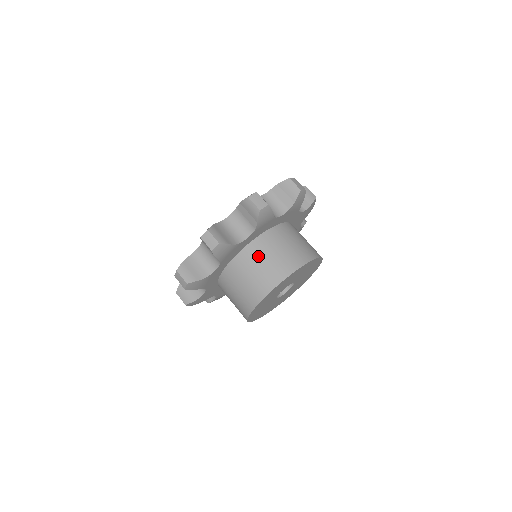
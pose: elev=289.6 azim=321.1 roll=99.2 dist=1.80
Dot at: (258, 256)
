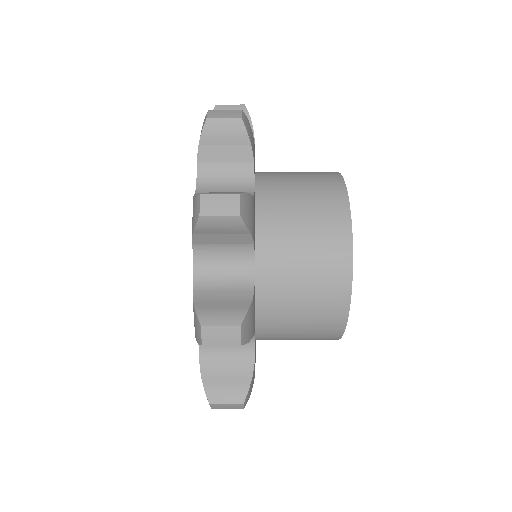
Dot at: (286, 267)
